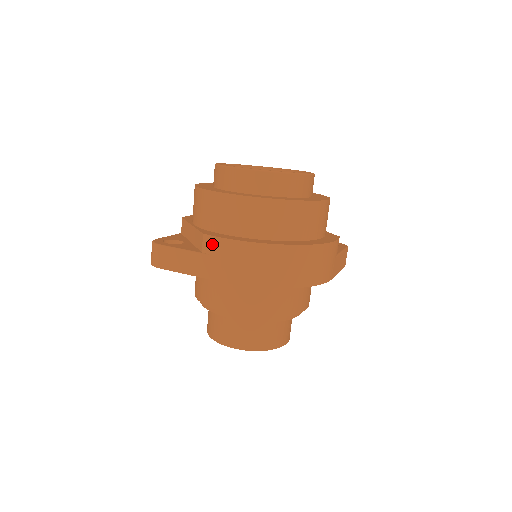
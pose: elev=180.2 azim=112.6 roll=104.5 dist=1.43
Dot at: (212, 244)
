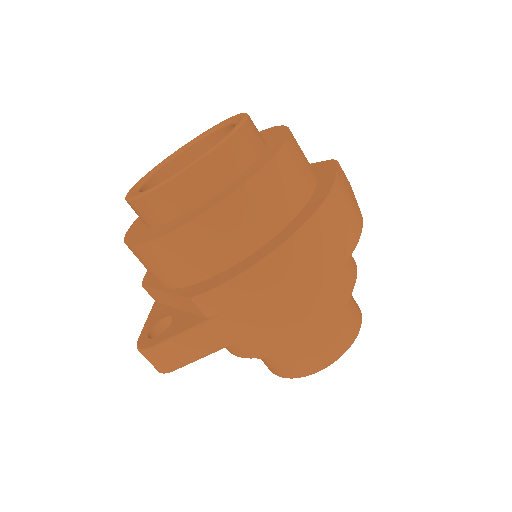
Dot at: (212, 301)
